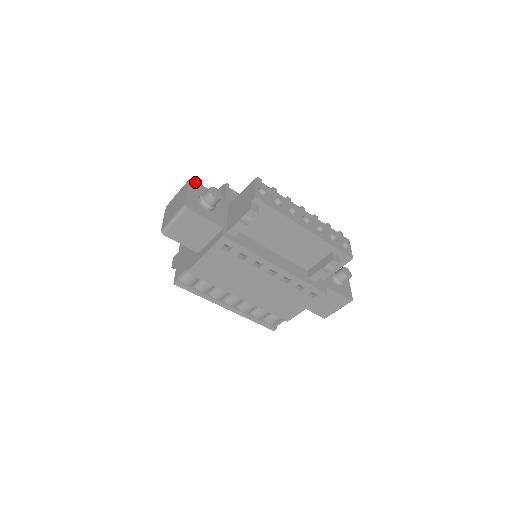
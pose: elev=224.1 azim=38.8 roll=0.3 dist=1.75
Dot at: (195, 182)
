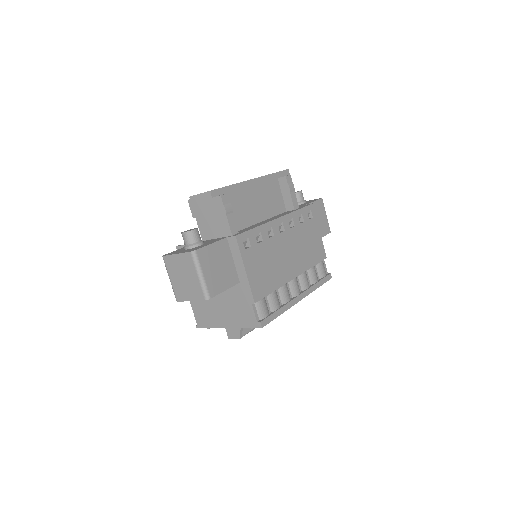
Dot at: (167, 254)
